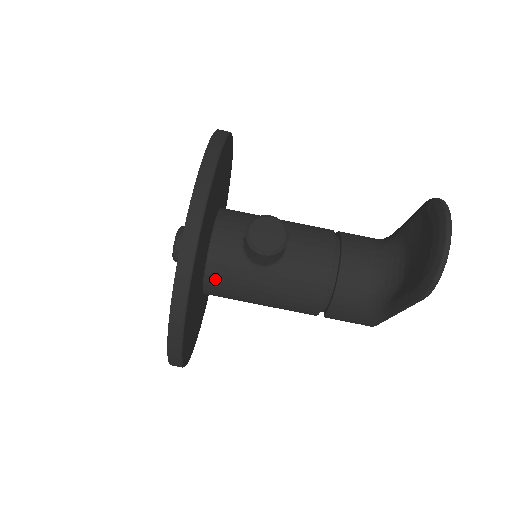
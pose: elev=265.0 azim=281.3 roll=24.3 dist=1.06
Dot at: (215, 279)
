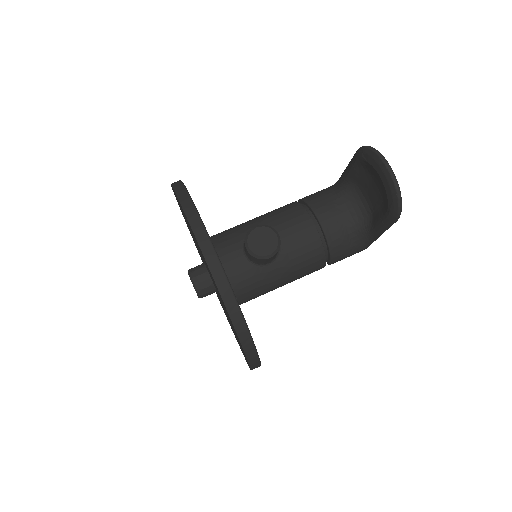
Dot at: (242, 293)
